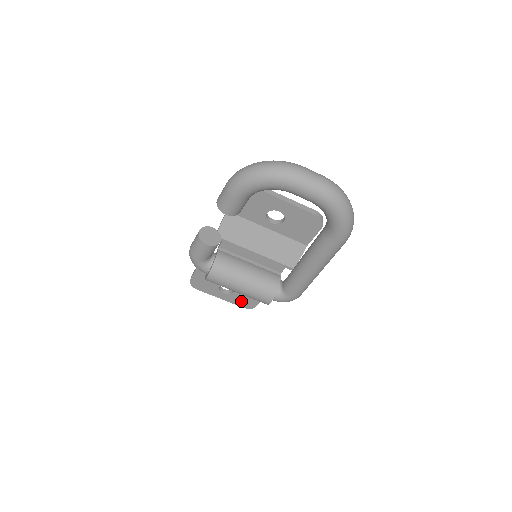
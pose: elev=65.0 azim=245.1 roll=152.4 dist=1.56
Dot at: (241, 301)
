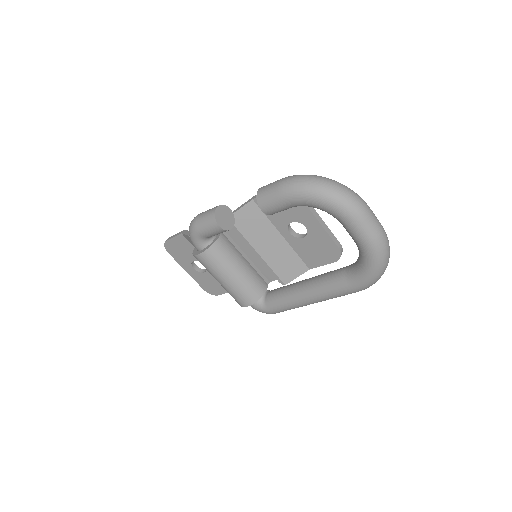
Dot at: (206, 283)
